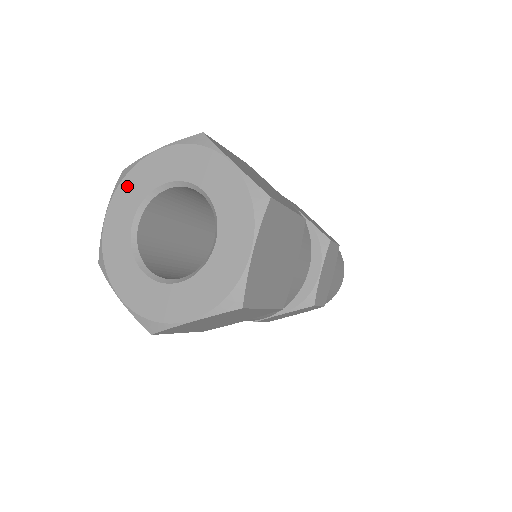
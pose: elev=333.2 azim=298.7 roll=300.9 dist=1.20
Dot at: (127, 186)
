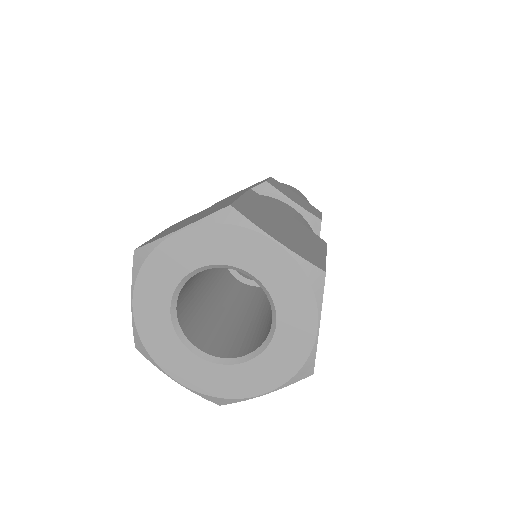
Dot at: (151, 272)
